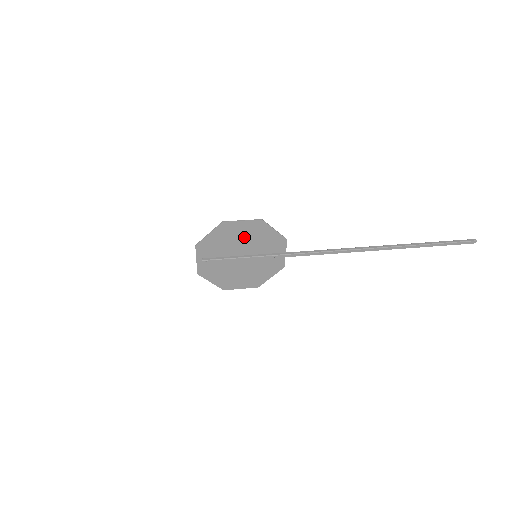
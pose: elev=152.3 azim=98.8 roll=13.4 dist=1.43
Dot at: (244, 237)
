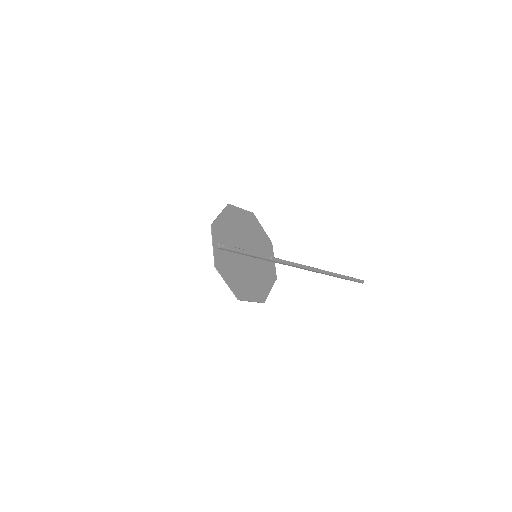
Dot at: (245, 229)
